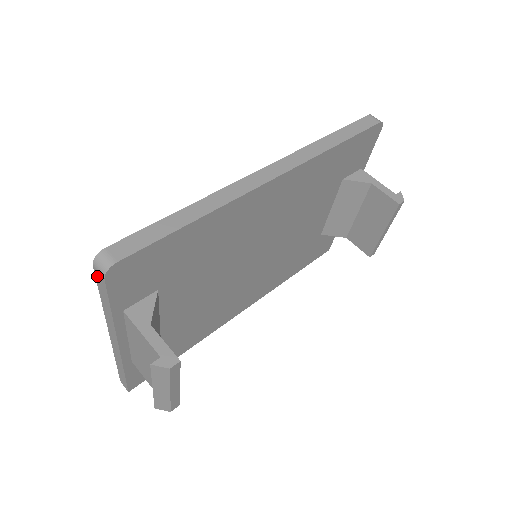
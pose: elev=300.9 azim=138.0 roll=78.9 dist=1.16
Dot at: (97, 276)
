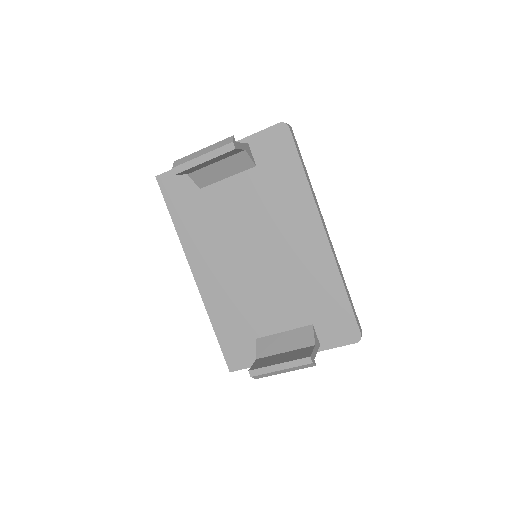
Dot at: occluded
